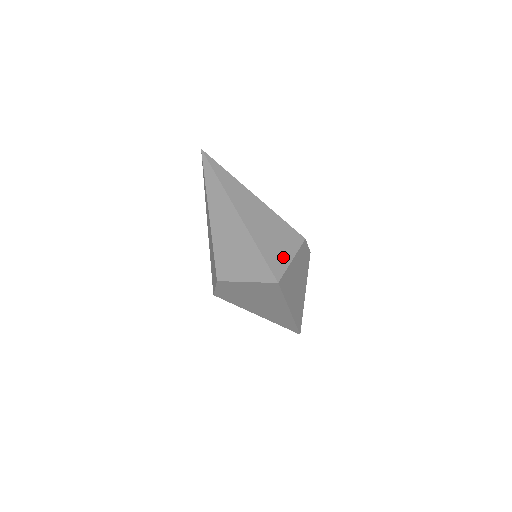
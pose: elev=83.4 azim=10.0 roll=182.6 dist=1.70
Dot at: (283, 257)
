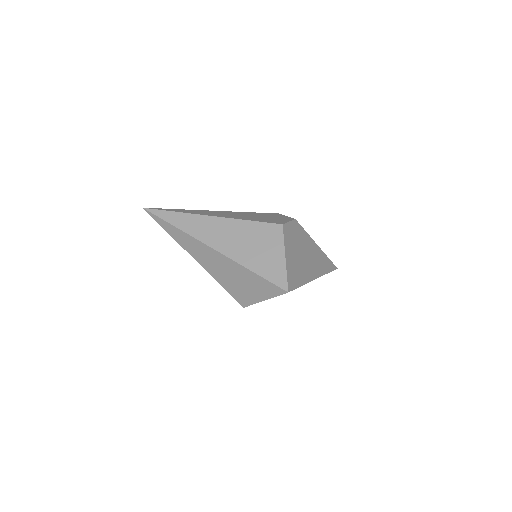
Dot at: (276, 262)
